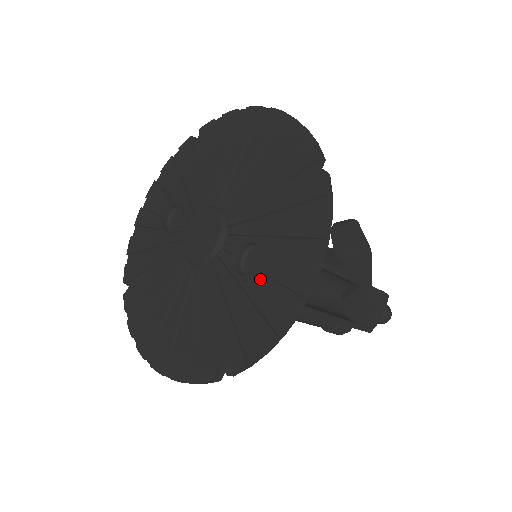
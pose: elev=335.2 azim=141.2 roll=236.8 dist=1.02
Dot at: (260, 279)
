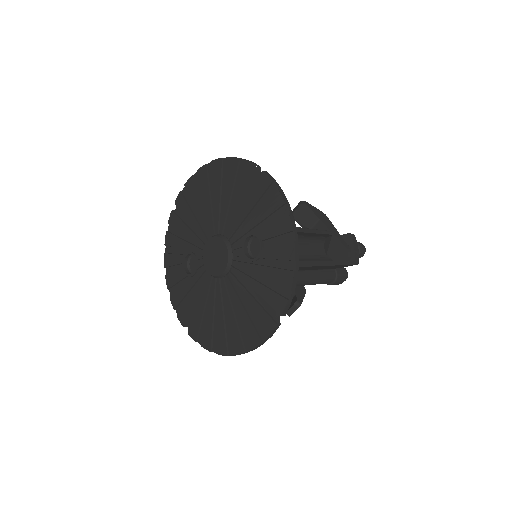
Dot at: (266, 251)
